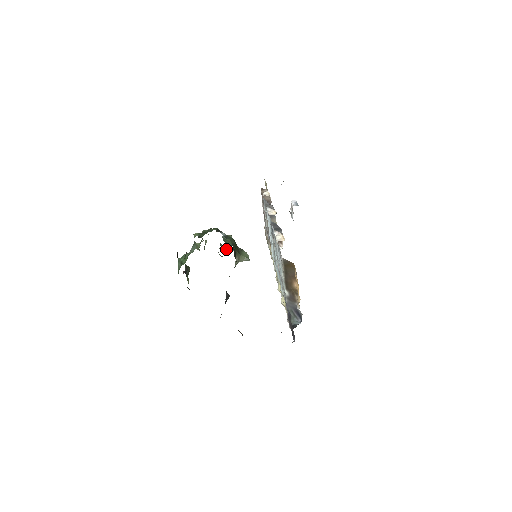
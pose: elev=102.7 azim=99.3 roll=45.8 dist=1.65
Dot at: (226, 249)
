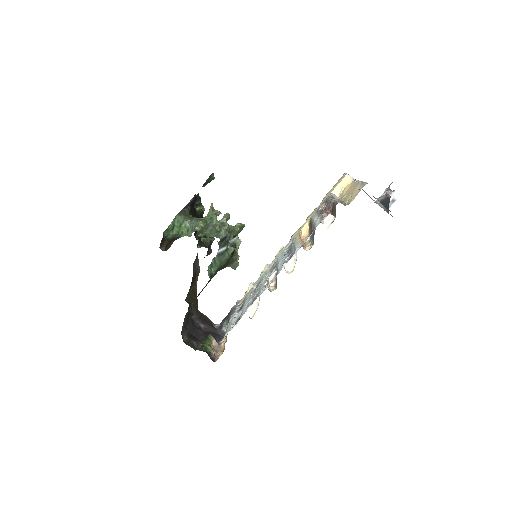
Dot at: (233, 233)
